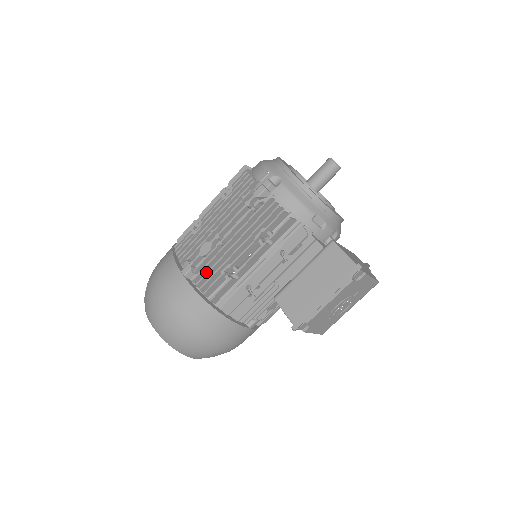
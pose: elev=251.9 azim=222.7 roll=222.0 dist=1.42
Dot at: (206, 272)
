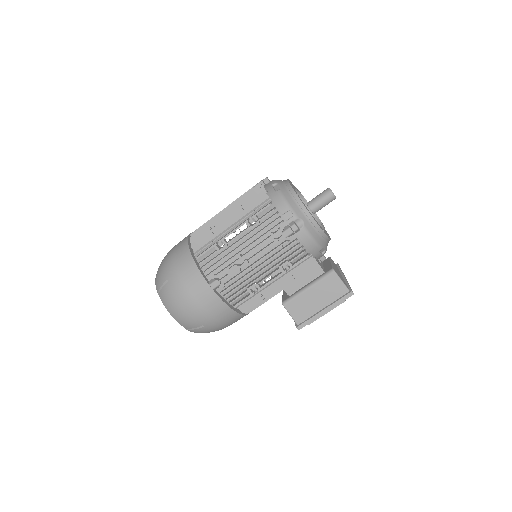
Dot at: occluded
